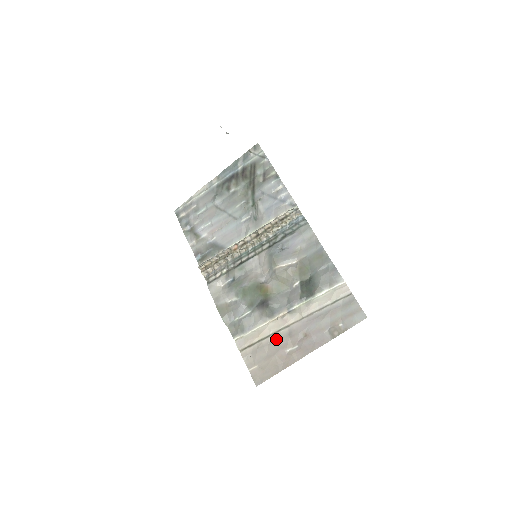
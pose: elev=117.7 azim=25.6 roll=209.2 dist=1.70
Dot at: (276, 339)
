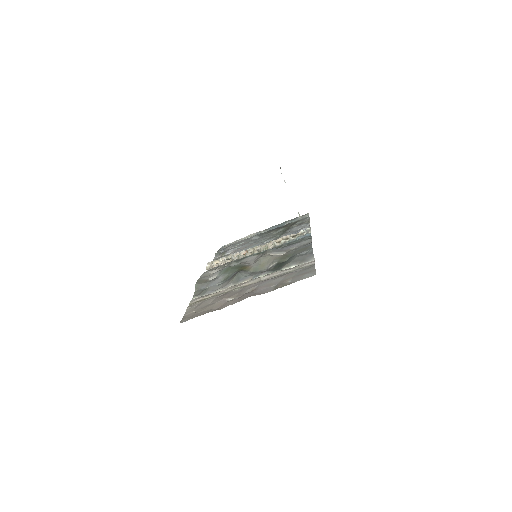
Dot at: (226, 294)
